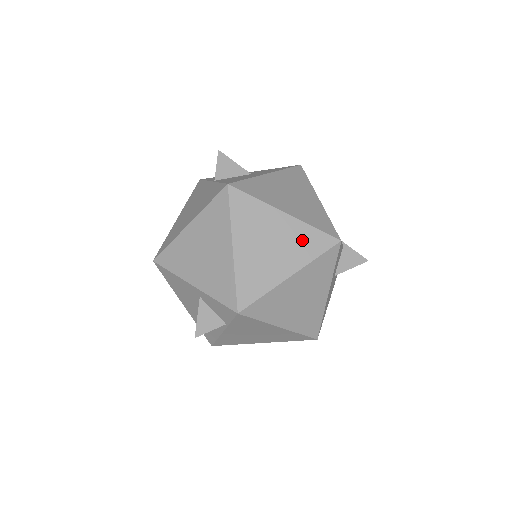
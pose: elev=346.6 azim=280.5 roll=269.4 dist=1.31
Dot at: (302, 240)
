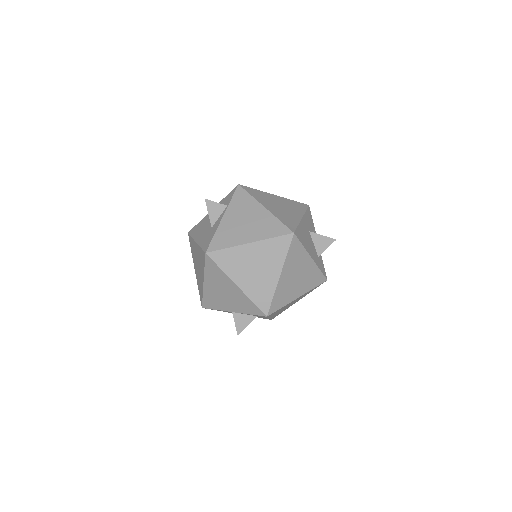
Dot at: occluded
